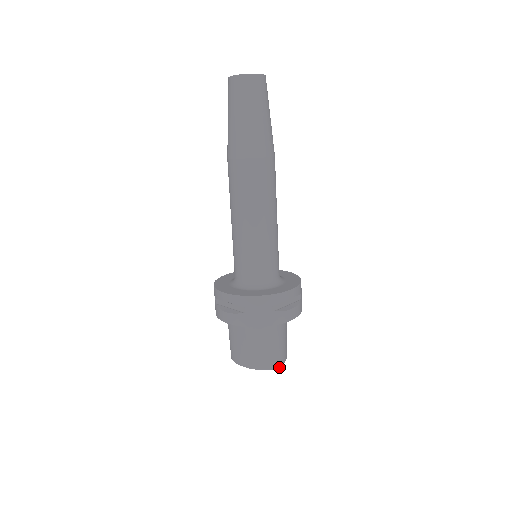
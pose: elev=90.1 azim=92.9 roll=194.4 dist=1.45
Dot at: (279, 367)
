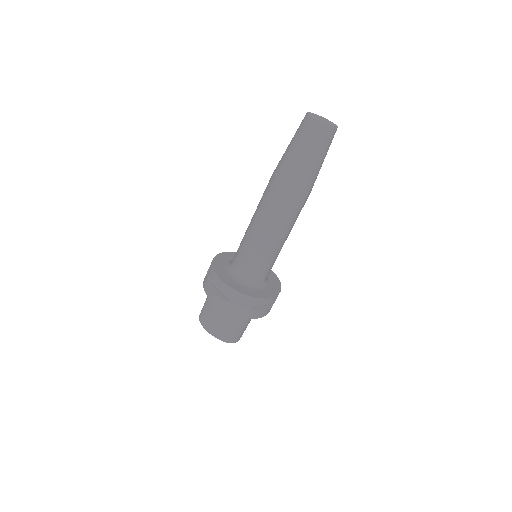
Dot at: occluded
